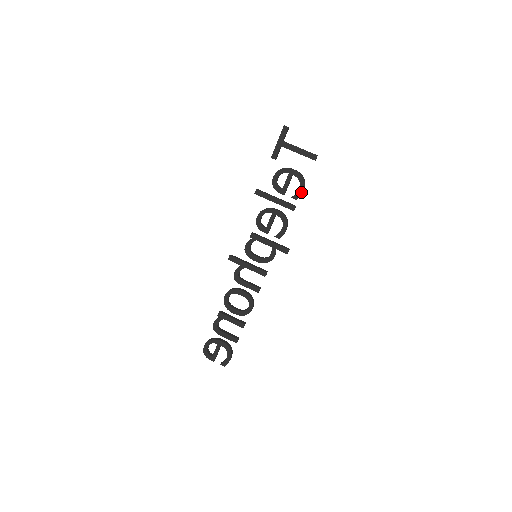
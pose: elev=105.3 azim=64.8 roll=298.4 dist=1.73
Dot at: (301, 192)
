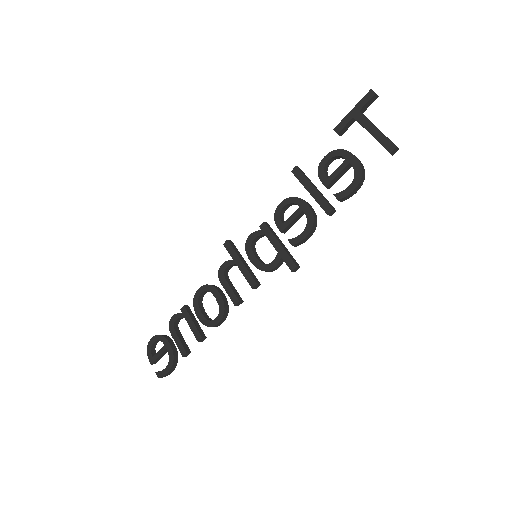
Dot at: (349, 192)
